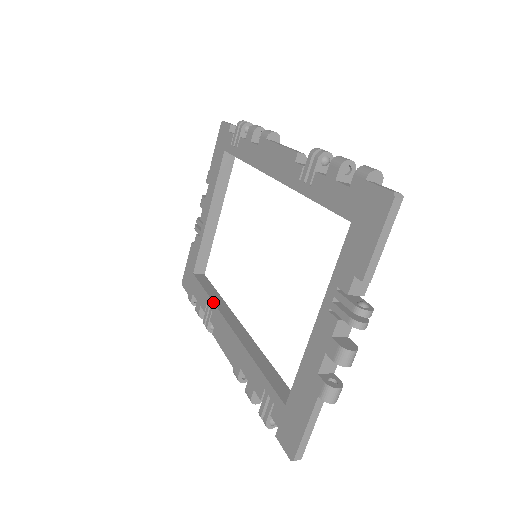
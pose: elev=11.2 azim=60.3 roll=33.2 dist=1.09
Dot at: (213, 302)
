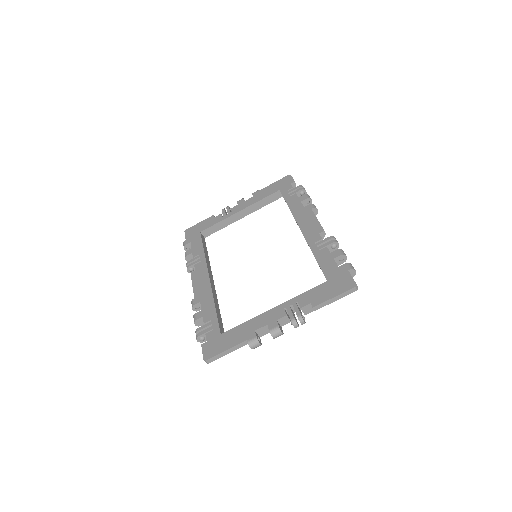
Dot at: (205, 257)
